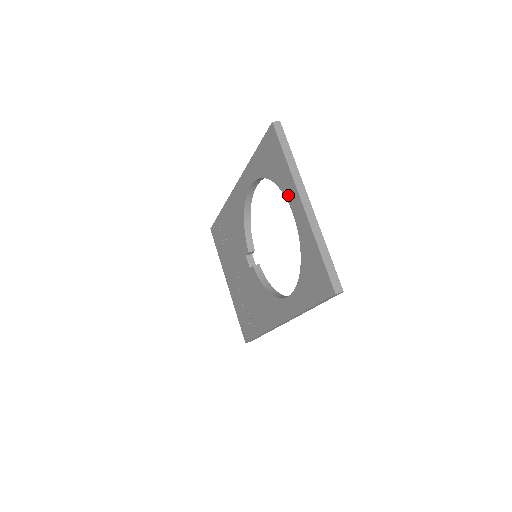
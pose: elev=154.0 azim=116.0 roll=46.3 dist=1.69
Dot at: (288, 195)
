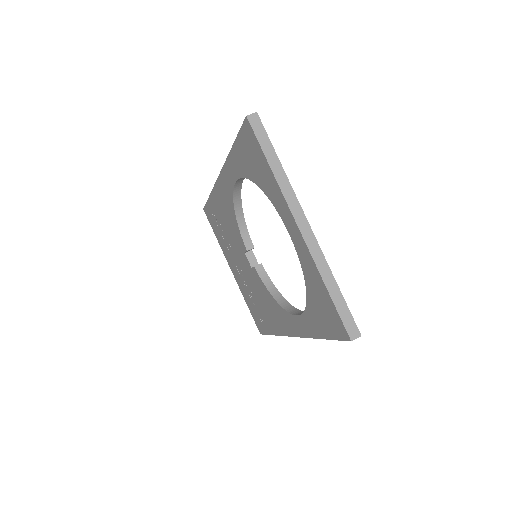
Dot at: (280, 211)
